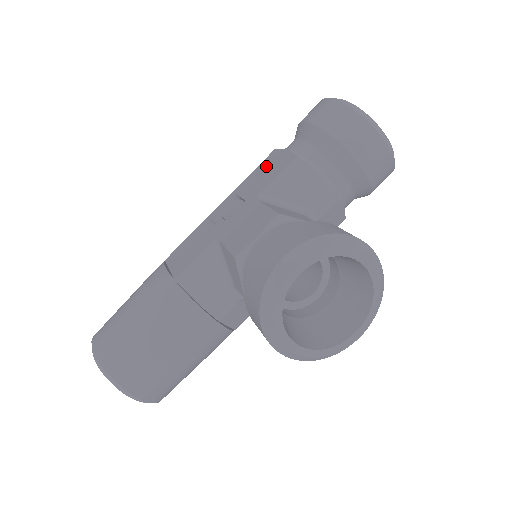
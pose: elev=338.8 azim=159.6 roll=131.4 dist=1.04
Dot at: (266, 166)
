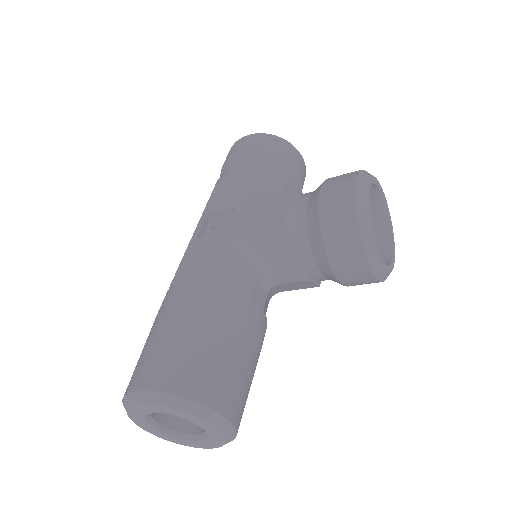
Dot at: (225, 187)
